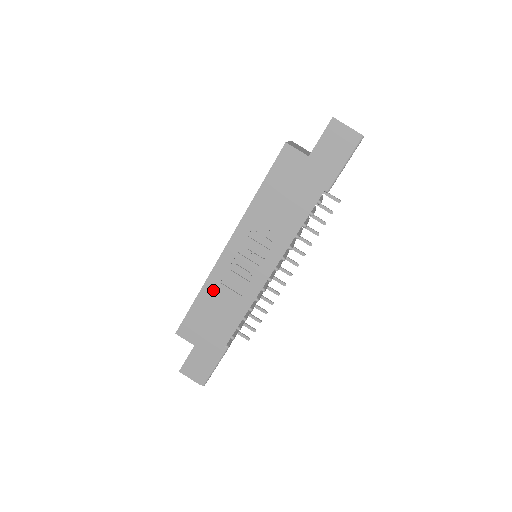
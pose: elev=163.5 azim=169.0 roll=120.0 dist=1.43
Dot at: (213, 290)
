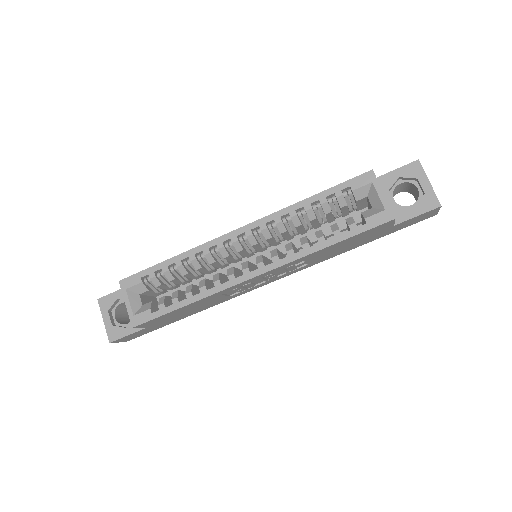
Dot at: (208, 299)
